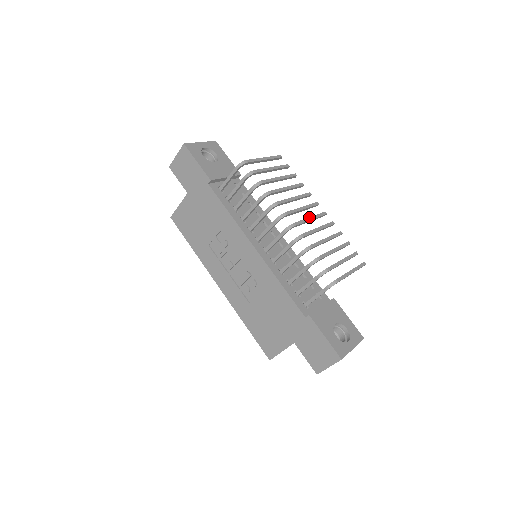
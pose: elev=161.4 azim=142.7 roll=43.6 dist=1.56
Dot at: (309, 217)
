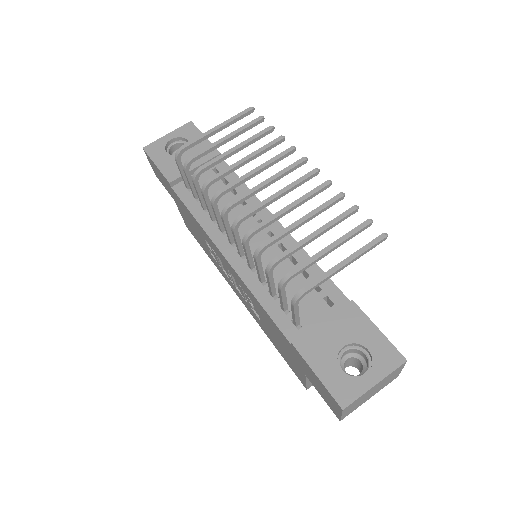
Dot at: (276, 192)
